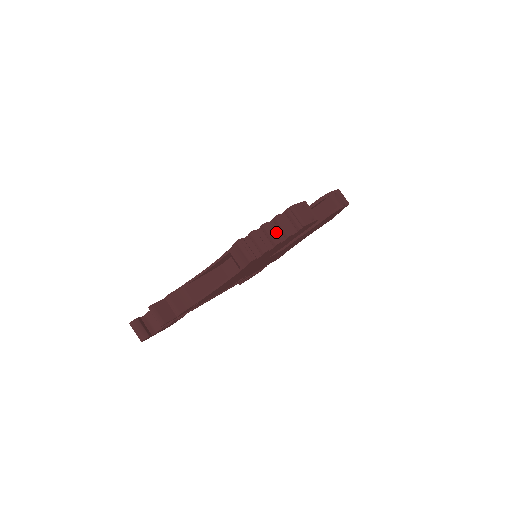
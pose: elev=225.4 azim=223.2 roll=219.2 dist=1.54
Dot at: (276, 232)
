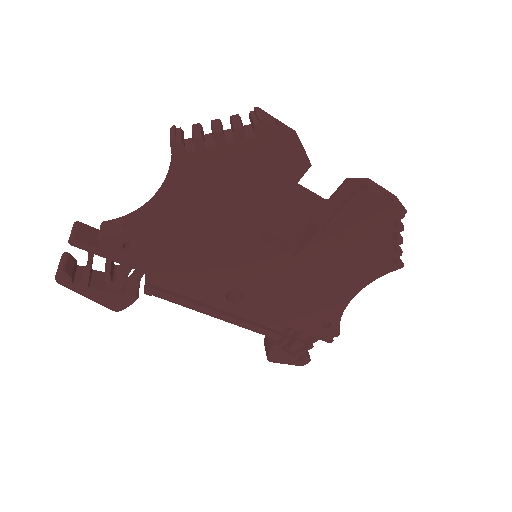
Dot at: (230, 136)
